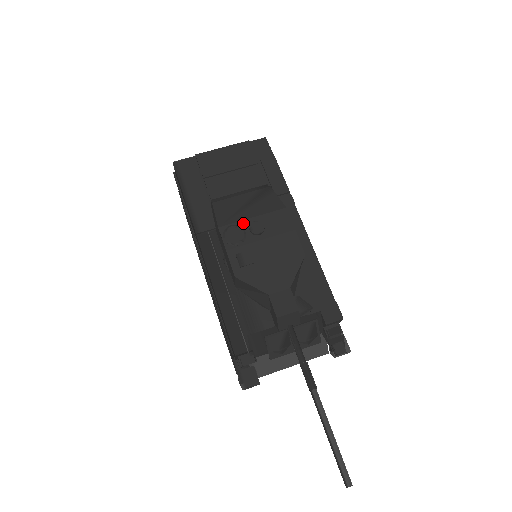
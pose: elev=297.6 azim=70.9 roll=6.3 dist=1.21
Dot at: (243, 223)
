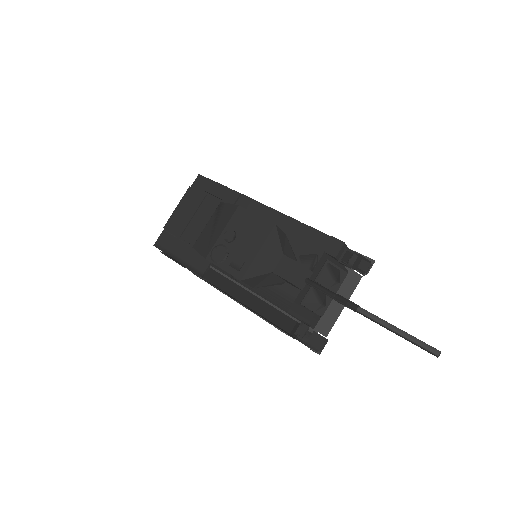
Dot at: (219, 241)
